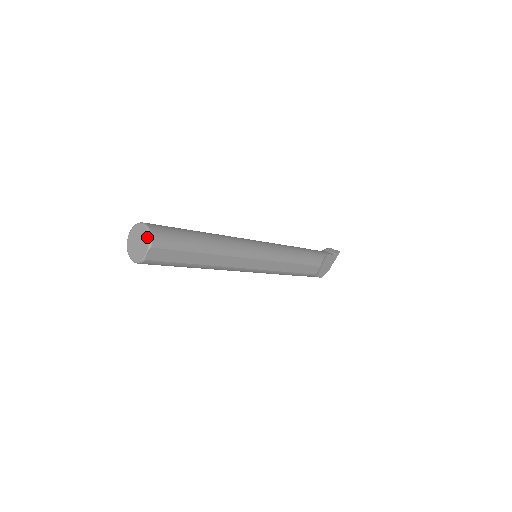
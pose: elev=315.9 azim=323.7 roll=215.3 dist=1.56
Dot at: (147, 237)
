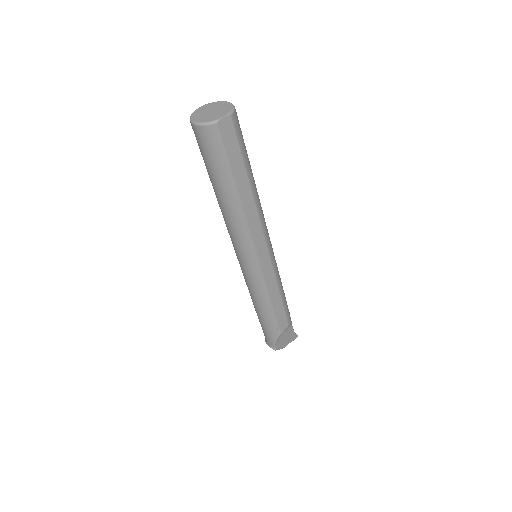
Dot at: (230, 107)
